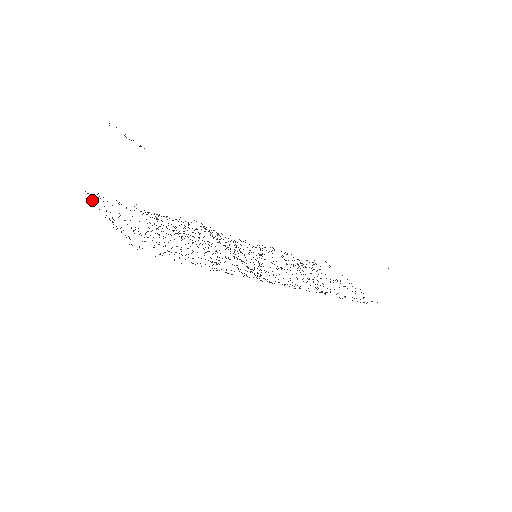
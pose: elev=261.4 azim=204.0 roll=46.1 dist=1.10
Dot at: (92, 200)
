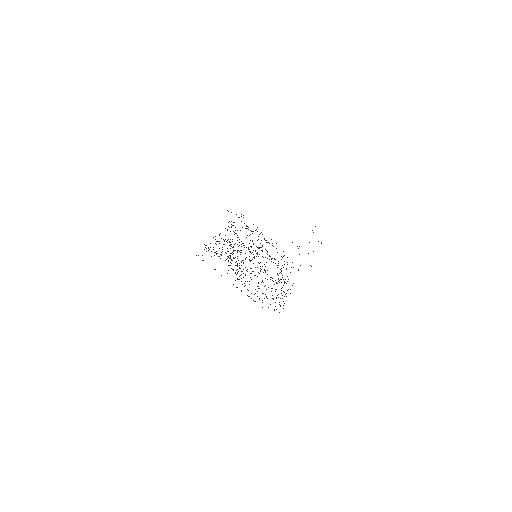
Dot at: occluded
